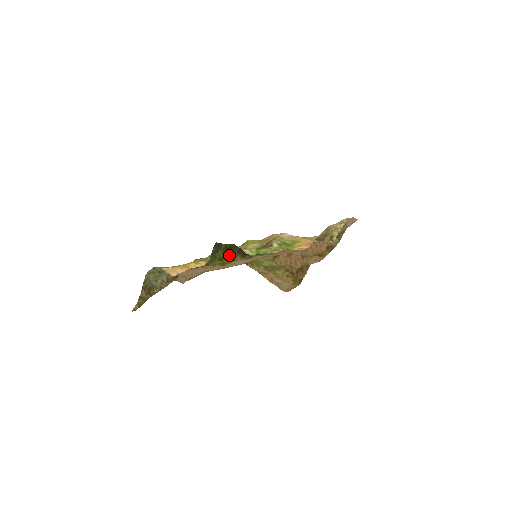
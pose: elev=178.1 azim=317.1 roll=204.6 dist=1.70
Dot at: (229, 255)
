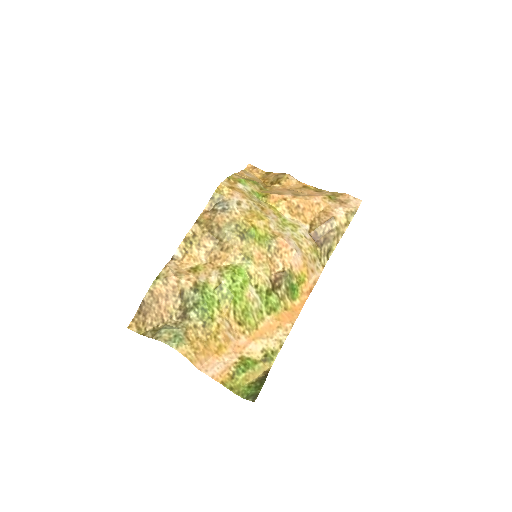
Dot at: (257, 382)
